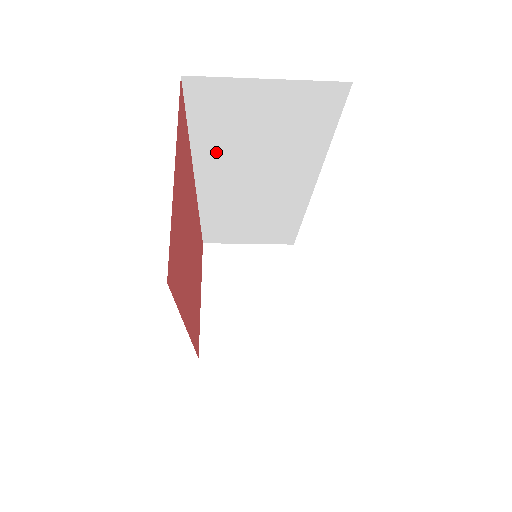
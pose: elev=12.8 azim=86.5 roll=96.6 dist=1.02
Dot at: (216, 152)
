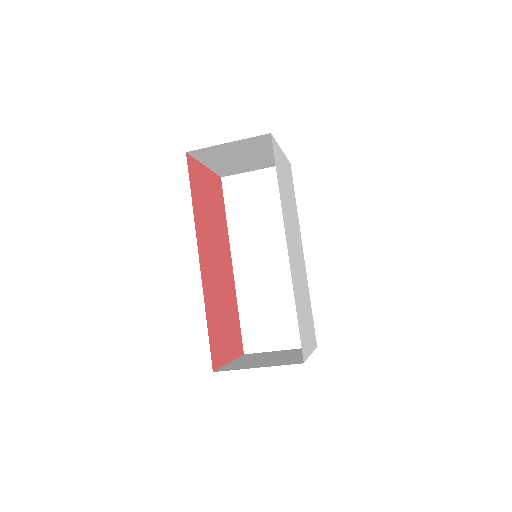
Dot at: (240, 228)
